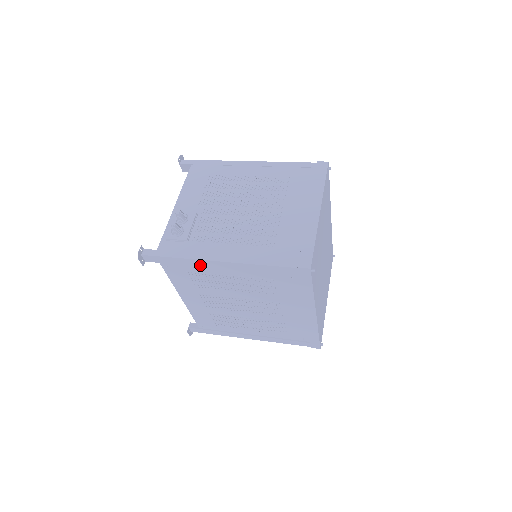
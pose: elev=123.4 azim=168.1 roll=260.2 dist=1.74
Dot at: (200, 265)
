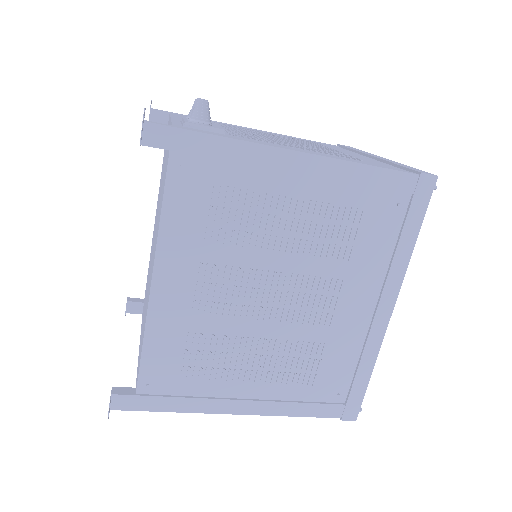
Dot at: (256, 162)
